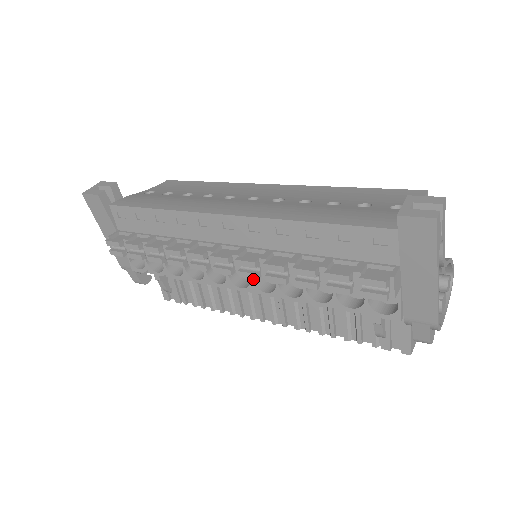
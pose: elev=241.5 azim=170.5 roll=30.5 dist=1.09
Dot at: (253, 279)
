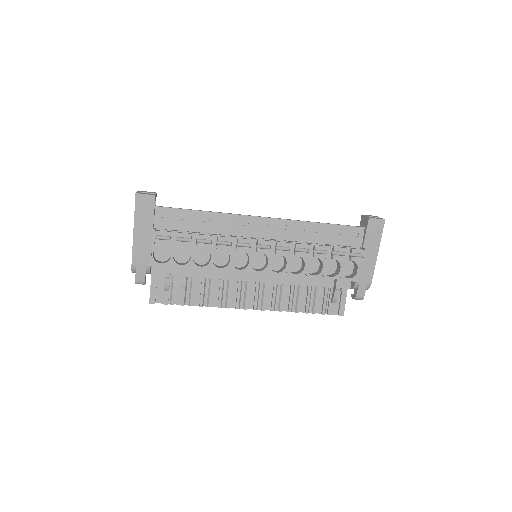
Dot at: (269, 264)
